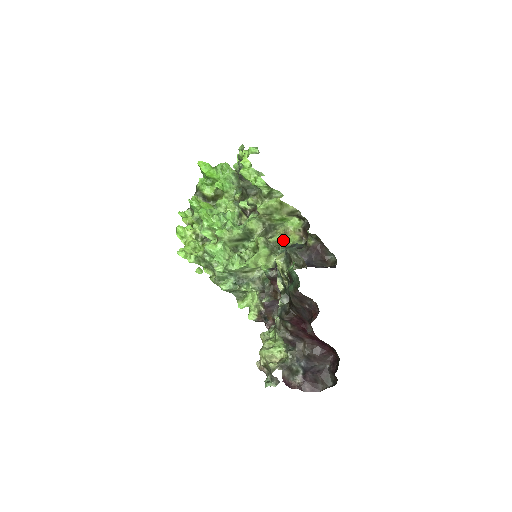
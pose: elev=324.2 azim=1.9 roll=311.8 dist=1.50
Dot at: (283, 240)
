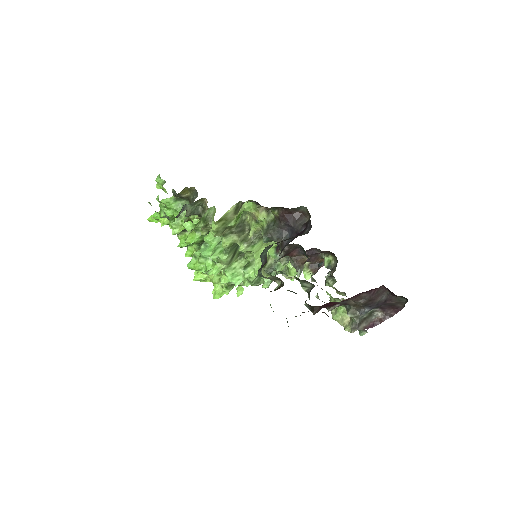
Dot at: (258, 225)
